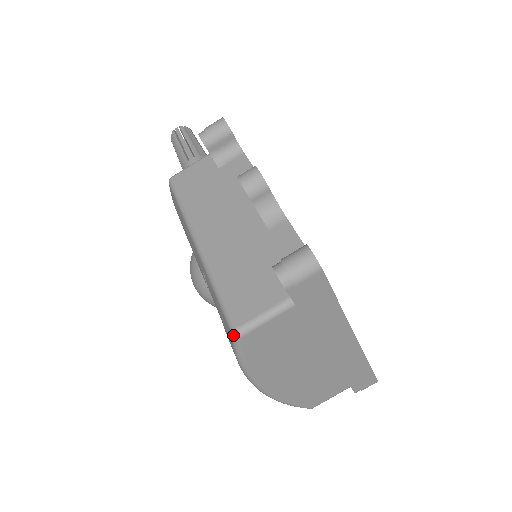
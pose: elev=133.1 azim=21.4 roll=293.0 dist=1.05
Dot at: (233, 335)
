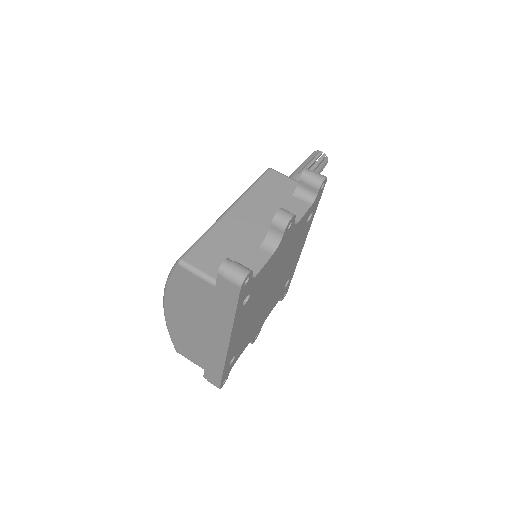
Dot at: (178, 260)
